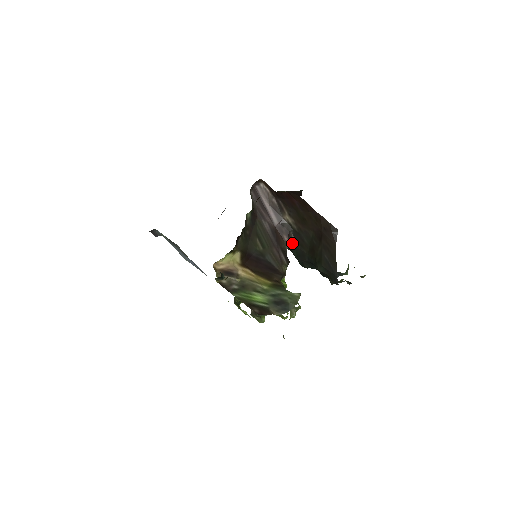
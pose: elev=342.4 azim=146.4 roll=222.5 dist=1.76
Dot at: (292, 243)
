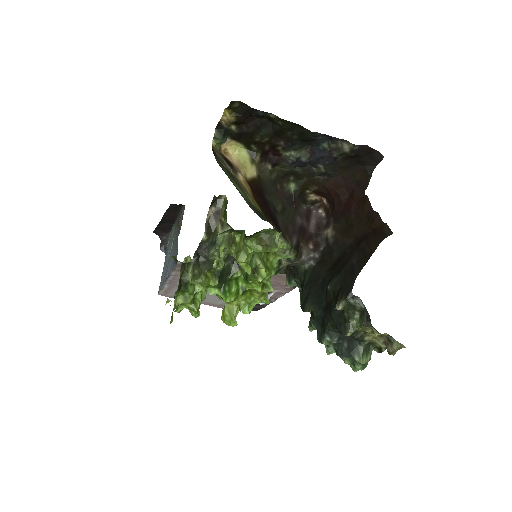
Dot at: (313, 259)
